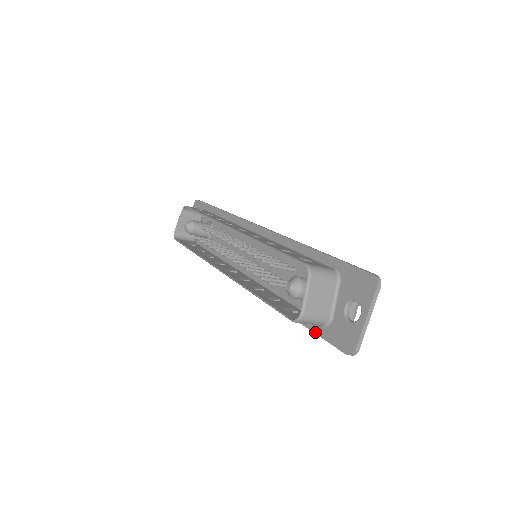
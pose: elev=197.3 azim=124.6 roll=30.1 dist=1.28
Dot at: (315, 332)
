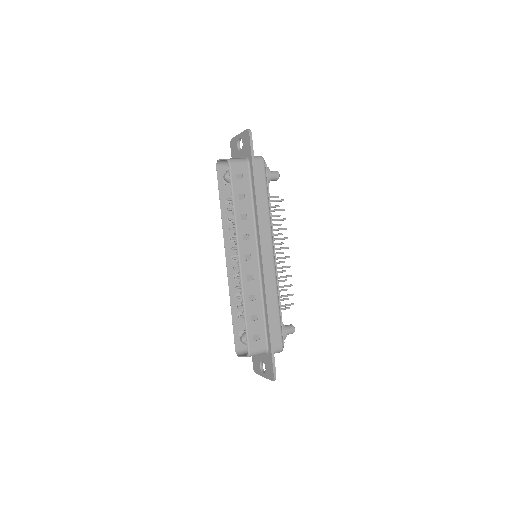
Dot at: occluded
